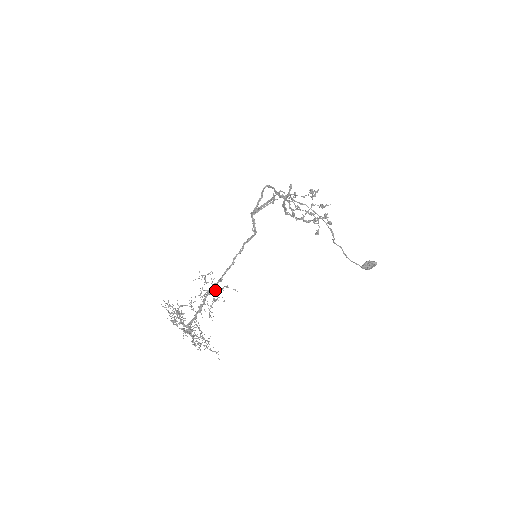
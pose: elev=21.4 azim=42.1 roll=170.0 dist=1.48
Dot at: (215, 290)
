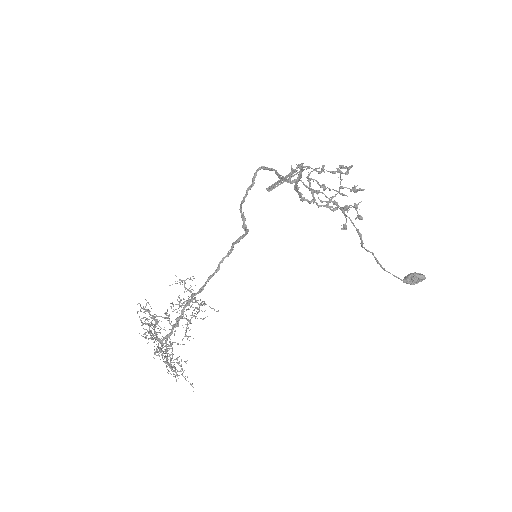
Dot at: (192, 304)
